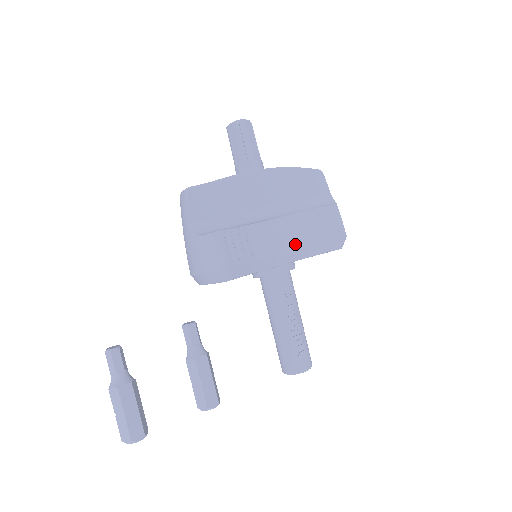
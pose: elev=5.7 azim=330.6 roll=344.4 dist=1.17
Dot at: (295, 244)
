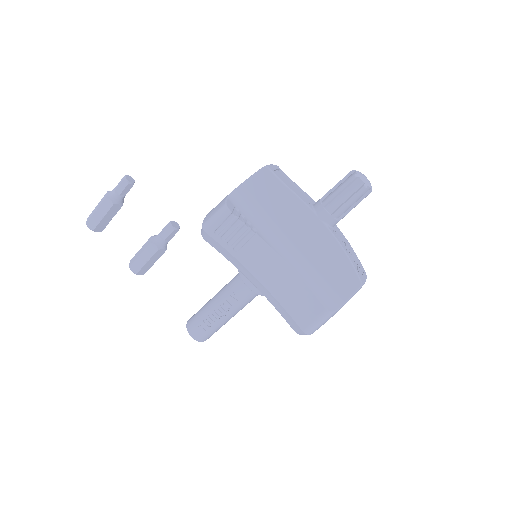
Dot at: (270, 285)
